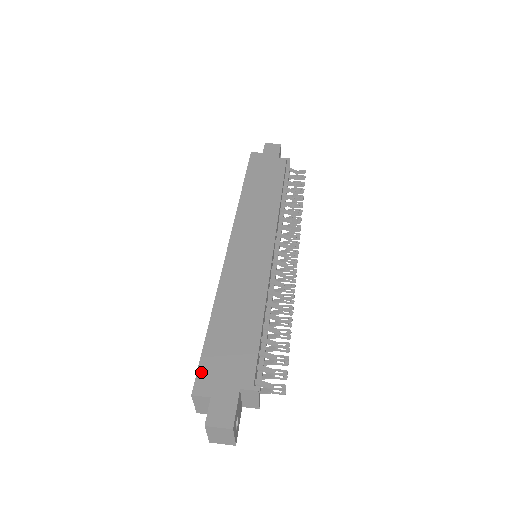
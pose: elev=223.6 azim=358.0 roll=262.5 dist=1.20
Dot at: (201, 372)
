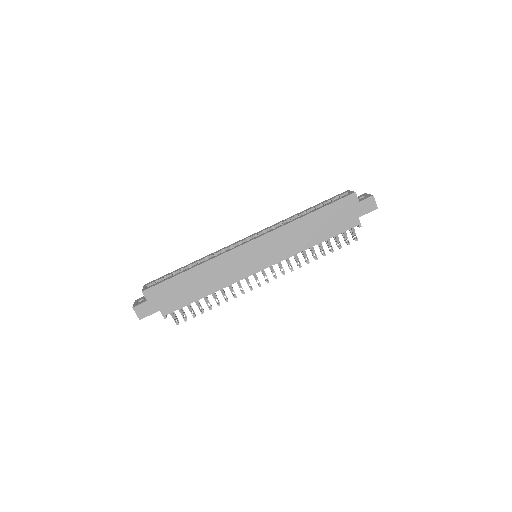
Dot at: (156, 287)
